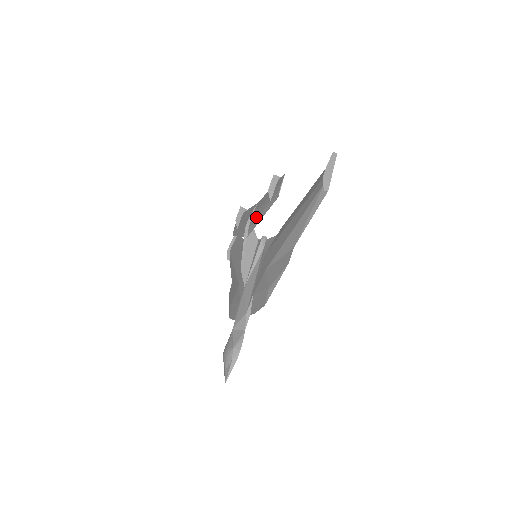
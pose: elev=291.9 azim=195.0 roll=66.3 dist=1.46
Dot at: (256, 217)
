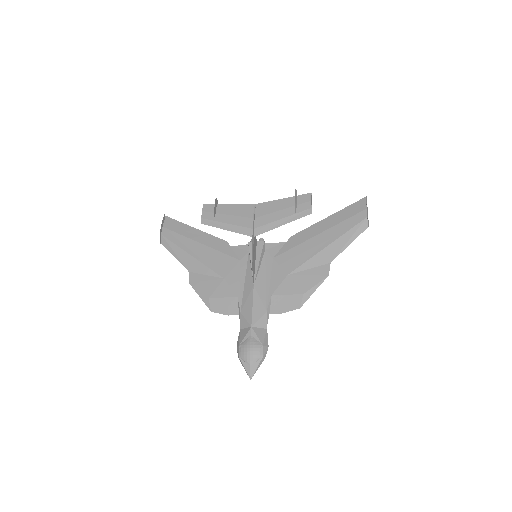
Dot at: (269, 221)
